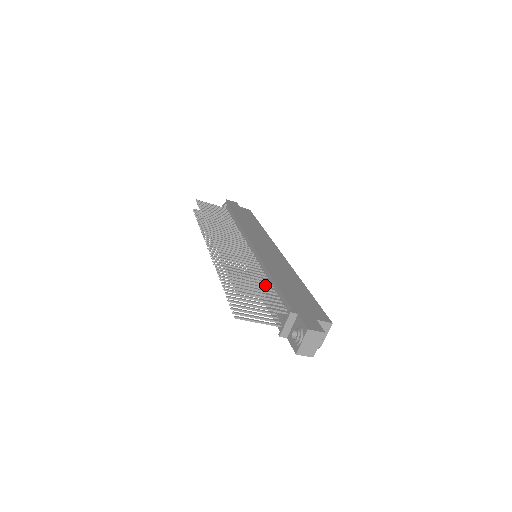
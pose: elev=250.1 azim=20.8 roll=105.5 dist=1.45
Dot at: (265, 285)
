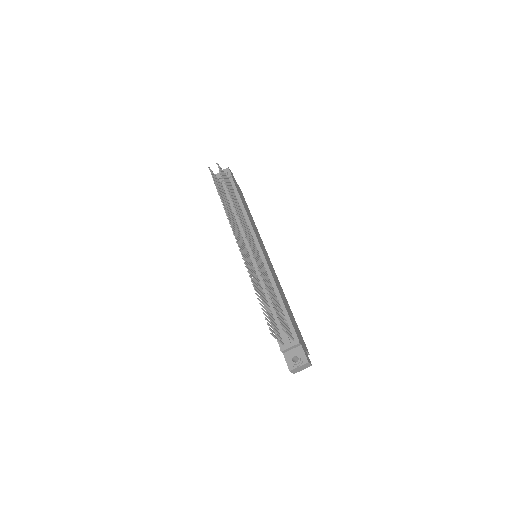
Dot at: (279, 304)
